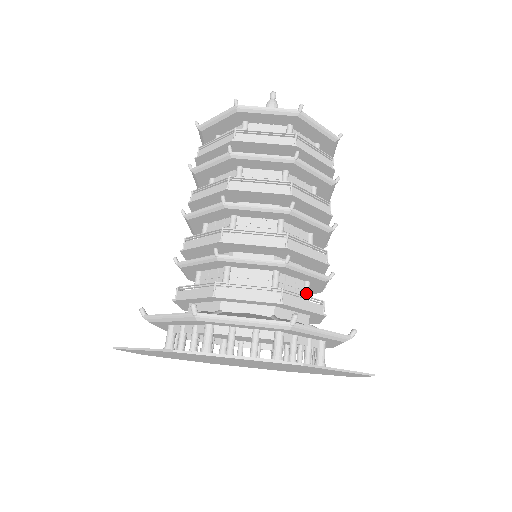
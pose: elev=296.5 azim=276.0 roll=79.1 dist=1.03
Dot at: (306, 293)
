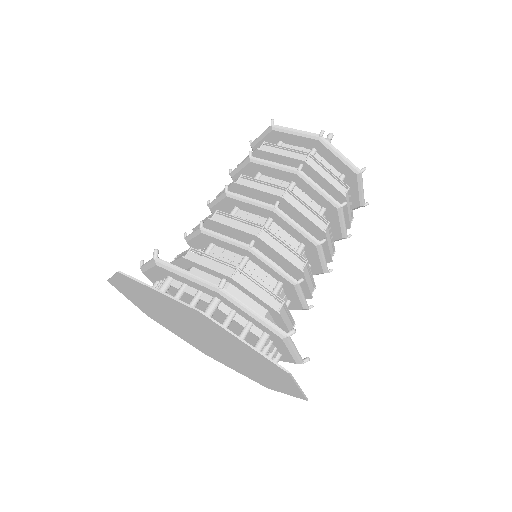
Dot at: occluded
